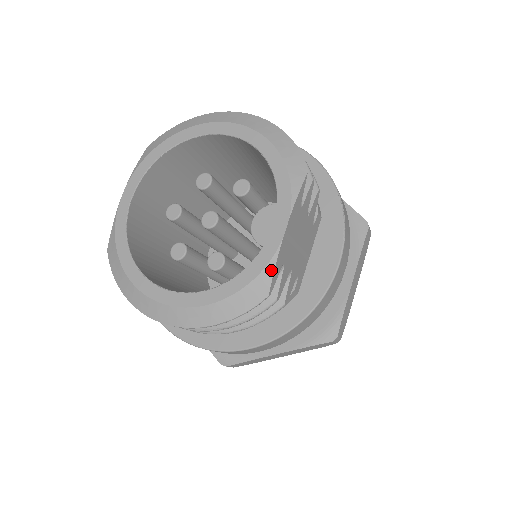
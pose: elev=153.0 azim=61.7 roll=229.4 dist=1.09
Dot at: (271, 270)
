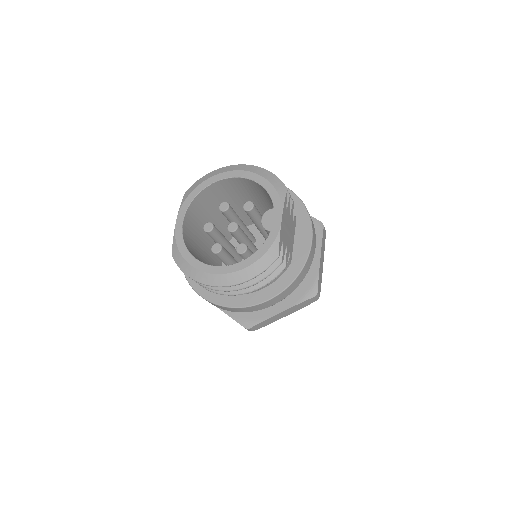
Dot at: (278, 242)
